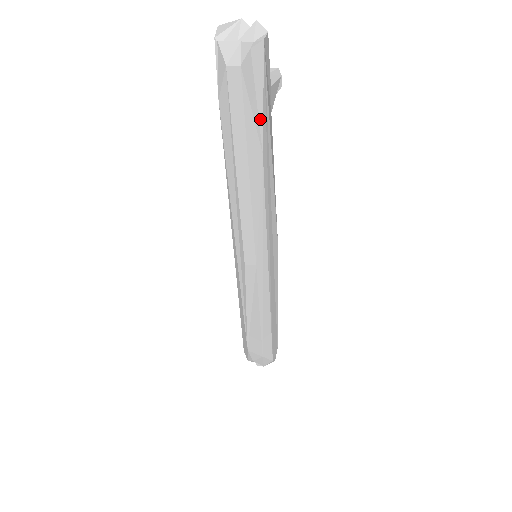
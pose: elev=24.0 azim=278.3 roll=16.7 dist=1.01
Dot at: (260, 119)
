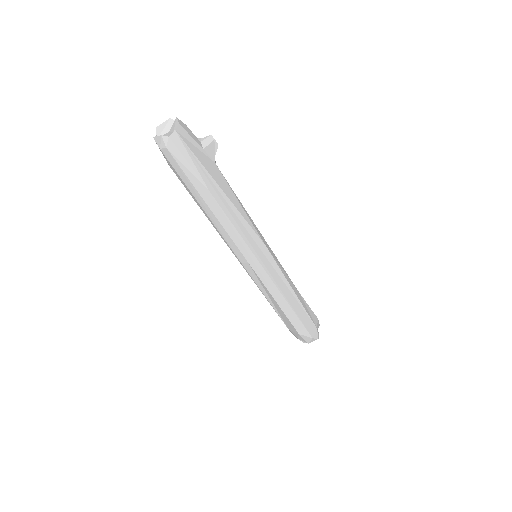
Dot at: (196, 171)
